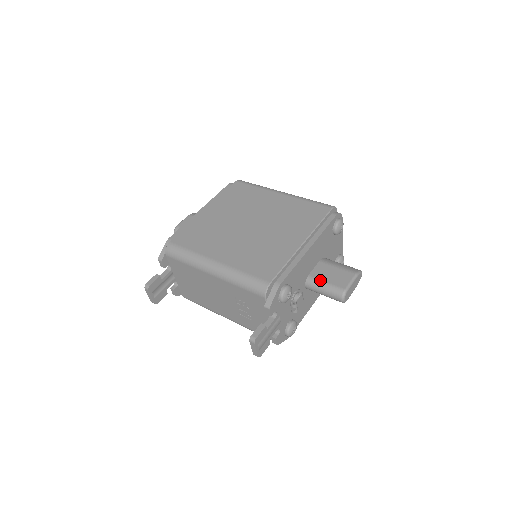
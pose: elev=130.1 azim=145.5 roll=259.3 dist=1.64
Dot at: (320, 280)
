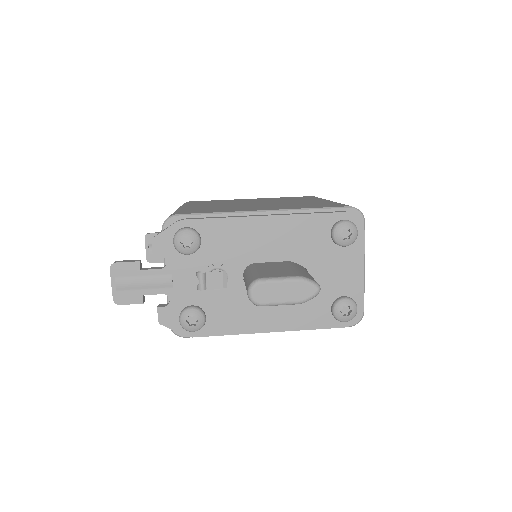
Dot at: (256, 268)
